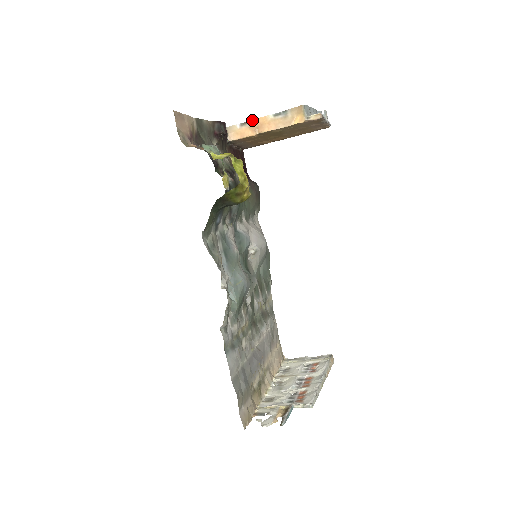
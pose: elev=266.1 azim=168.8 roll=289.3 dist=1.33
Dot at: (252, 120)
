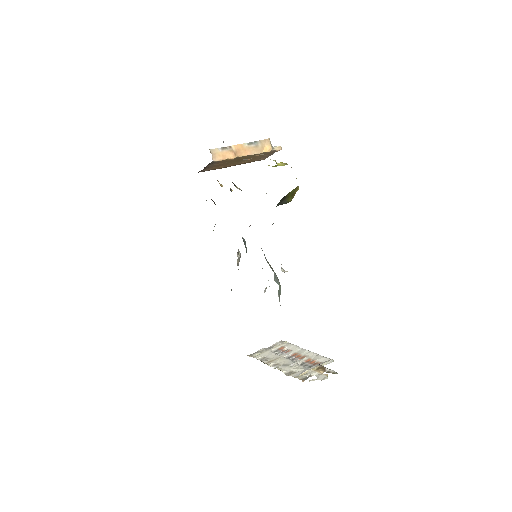
Dot at: (231, 146)
